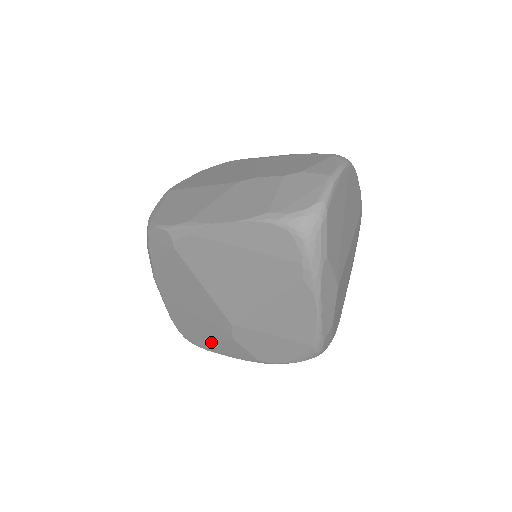
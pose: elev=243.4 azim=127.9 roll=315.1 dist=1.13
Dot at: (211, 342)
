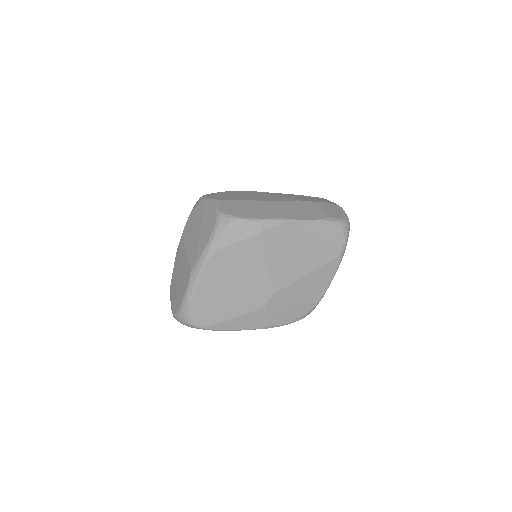
Dot at: (231, 318)
